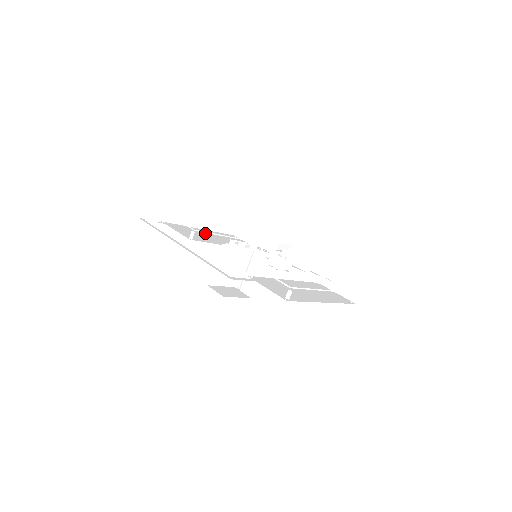
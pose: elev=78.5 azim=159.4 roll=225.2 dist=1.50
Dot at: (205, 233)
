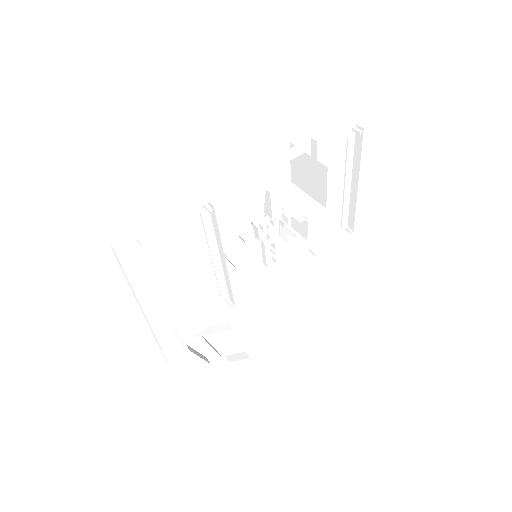
Dot at: occluded
